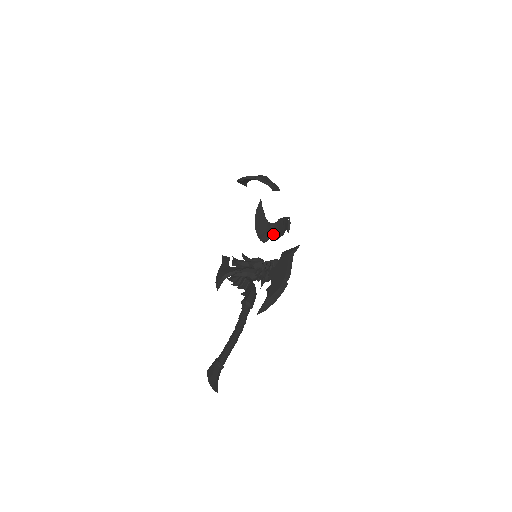
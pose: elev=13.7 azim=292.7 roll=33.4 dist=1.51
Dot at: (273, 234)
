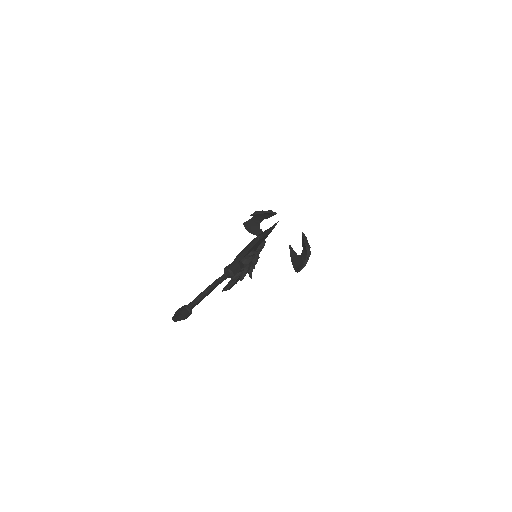
Dot at: (305, 260)
